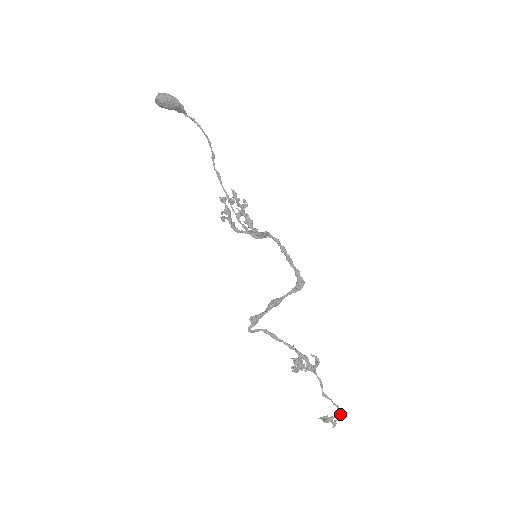
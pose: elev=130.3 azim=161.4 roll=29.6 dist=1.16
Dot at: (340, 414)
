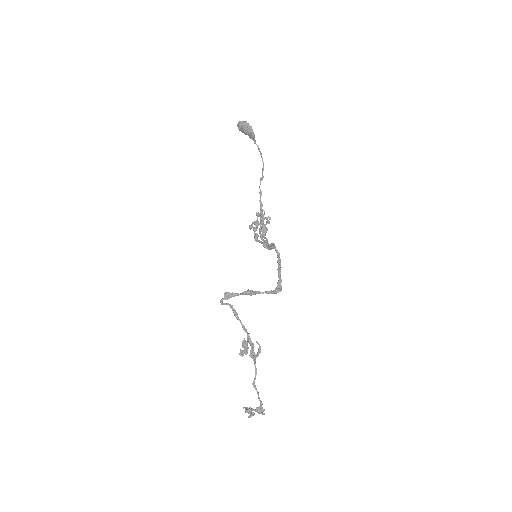
Dot at: (260, 410)
